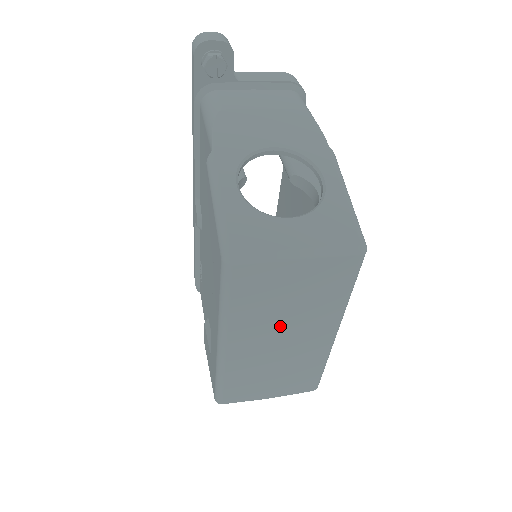
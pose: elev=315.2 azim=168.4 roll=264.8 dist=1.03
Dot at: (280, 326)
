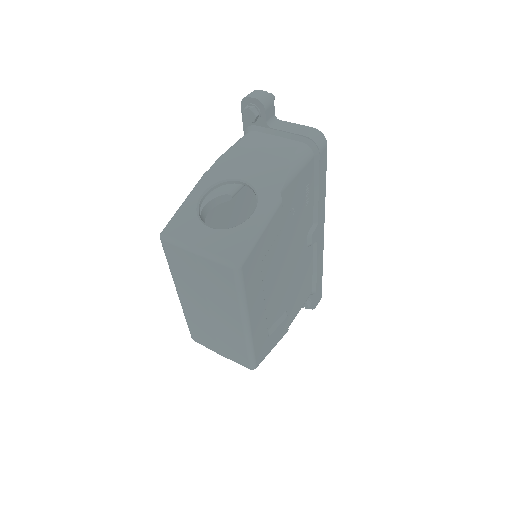
Dot at: (204, 298)
